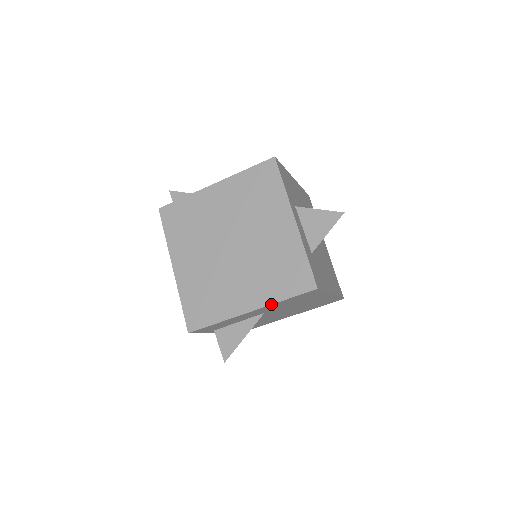
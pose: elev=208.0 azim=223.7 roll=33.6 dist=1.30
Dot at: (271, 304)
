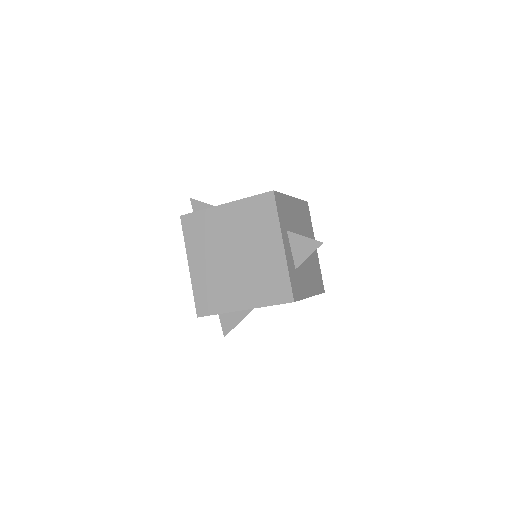
Dot at: (259, 307)
